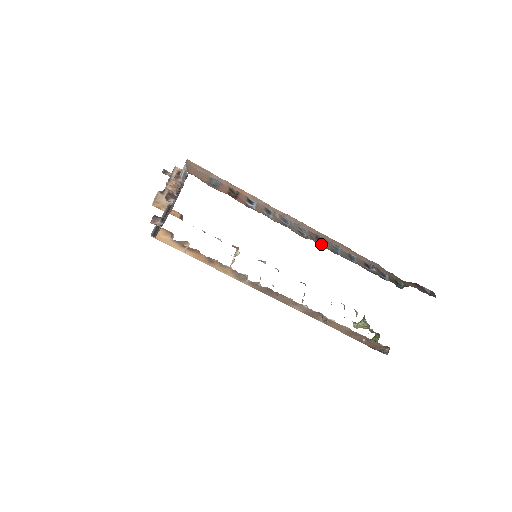
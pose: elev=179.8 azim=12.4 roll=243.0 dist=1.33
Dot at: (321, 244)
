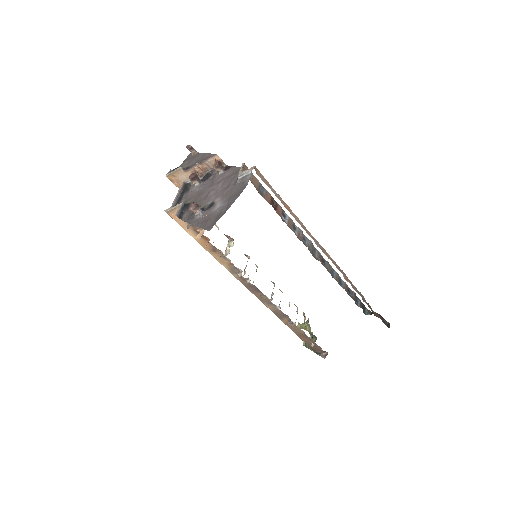
Dot at: (324, 266)
